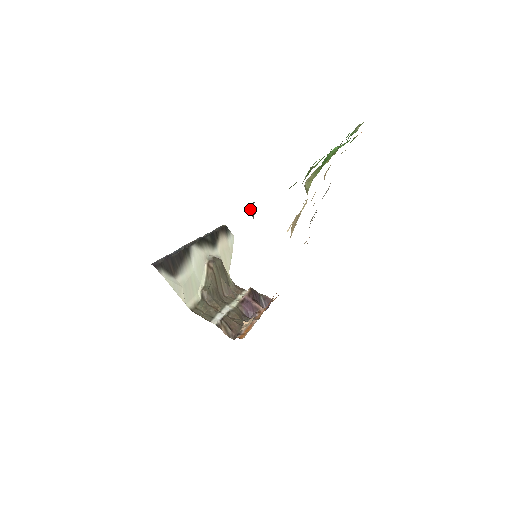
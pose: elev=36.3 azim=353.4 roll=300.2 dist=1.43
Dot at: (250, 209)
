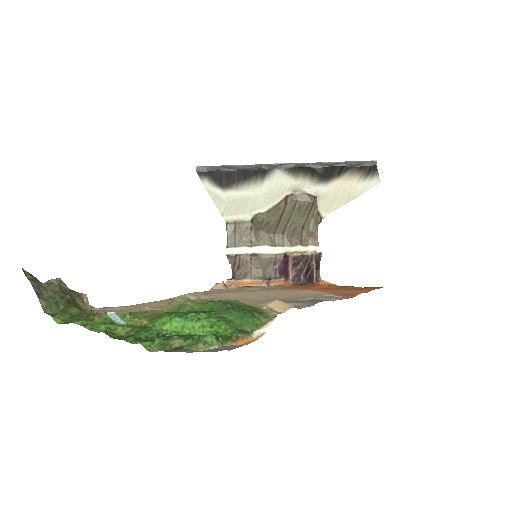
Dot at: (57, 278)
